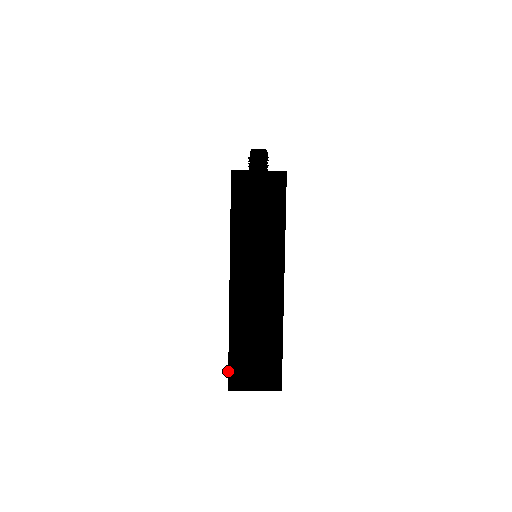
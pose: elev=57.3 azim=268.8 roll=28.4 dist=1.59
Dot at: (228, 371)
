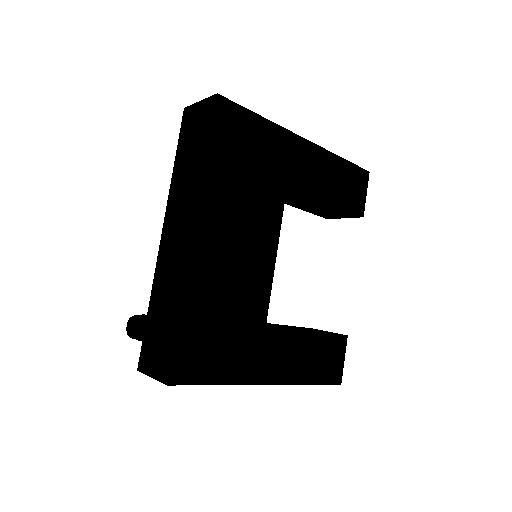
Dot at: occluded
